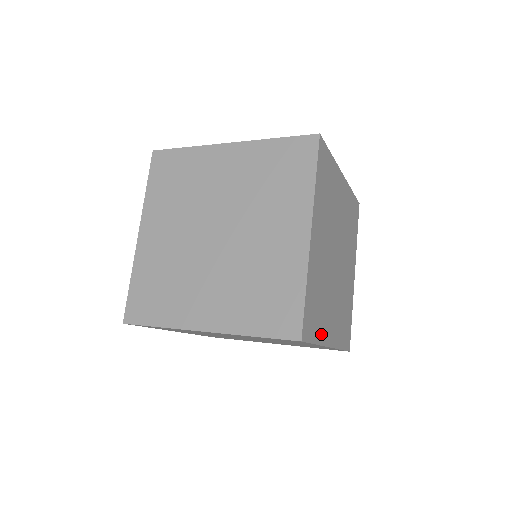
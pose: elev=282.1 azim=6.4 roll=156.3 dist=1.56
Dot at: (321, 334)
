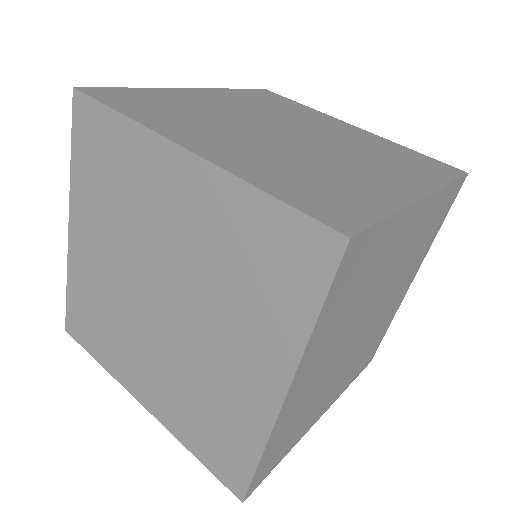
Dot at: occluded
